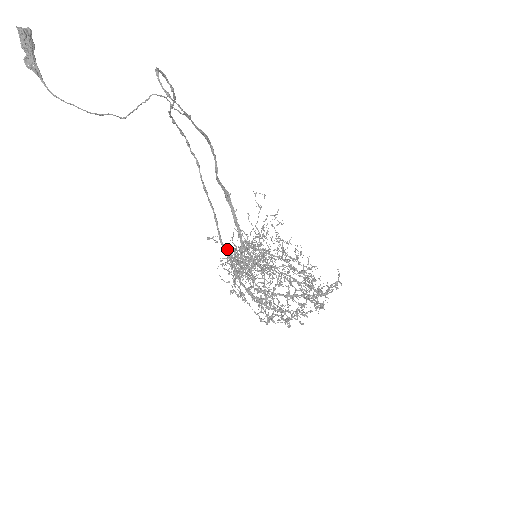
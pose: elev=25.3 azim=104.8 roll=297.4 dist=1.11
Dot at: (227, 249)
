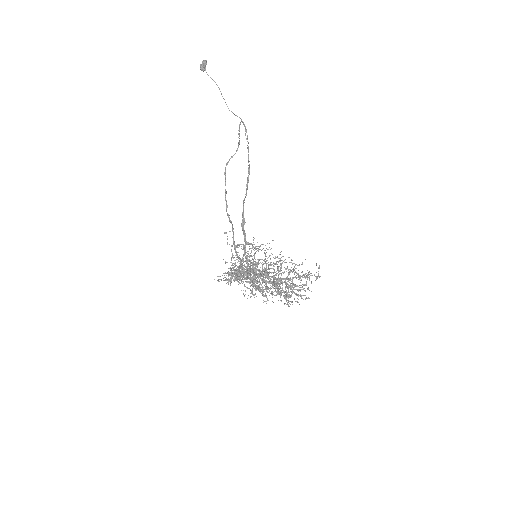
Dot at: (236, 246)
